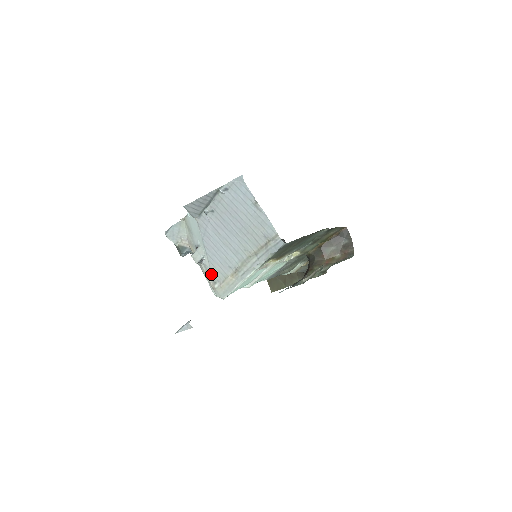
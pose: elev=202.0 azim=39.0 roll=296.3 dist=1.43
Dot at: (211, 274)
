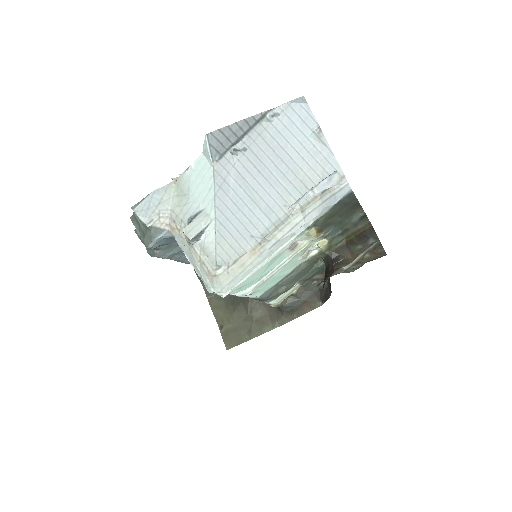
Dot at: (215, 253)
